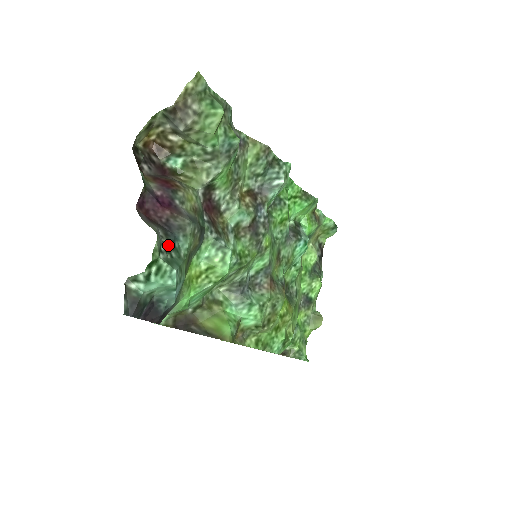
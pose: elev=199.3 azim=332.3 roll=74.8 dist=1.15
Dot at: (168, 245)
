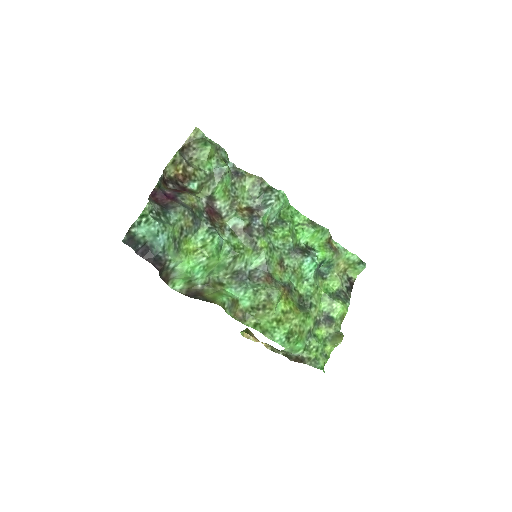
Dot at: (160, 213)
